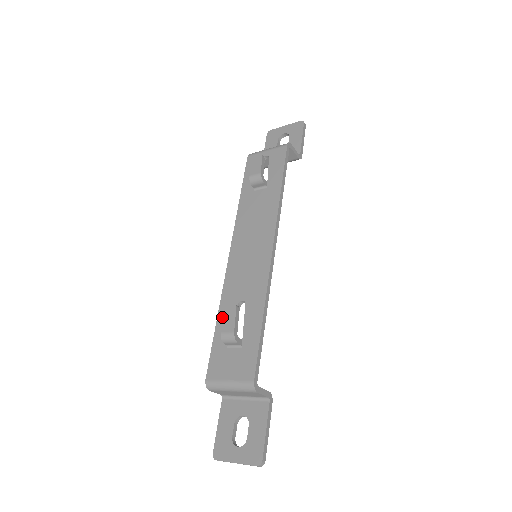
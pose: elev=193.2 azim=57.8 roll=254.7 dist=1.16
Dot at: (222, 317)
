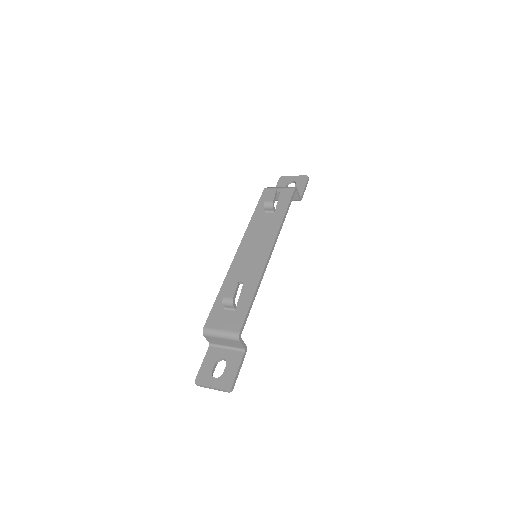
Dot at: (224, 289)
